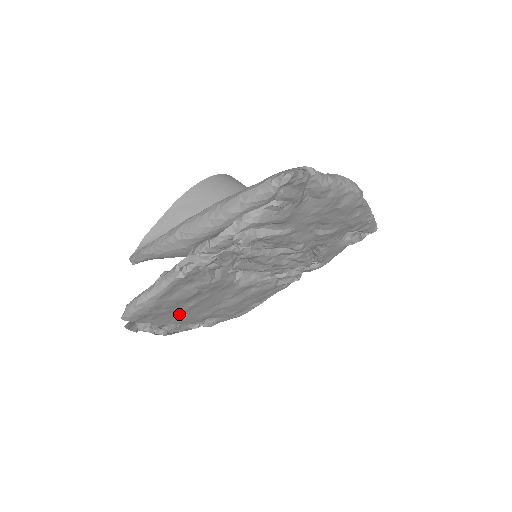
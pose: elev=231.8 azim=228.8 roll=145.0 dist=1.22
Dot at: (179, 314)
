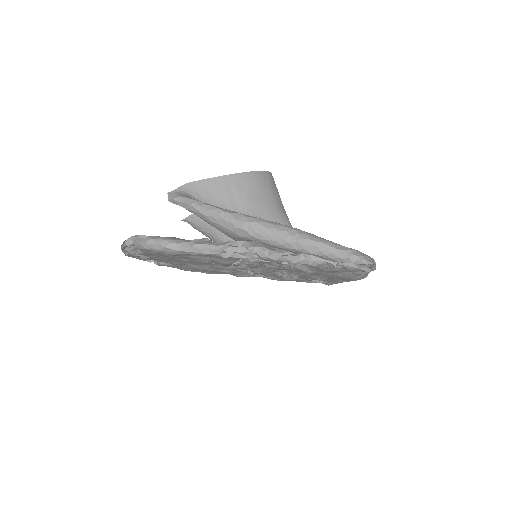
Dot at: (166, 257)
